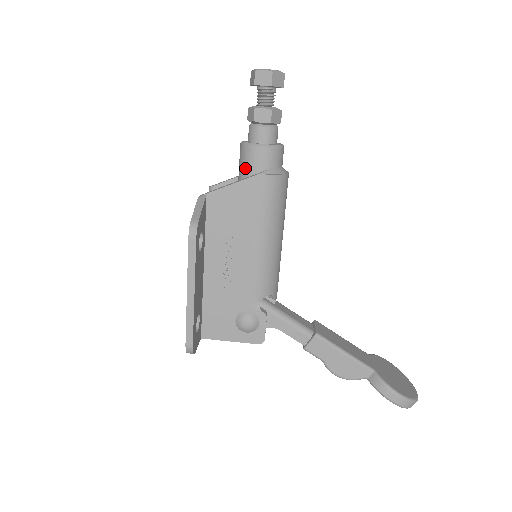
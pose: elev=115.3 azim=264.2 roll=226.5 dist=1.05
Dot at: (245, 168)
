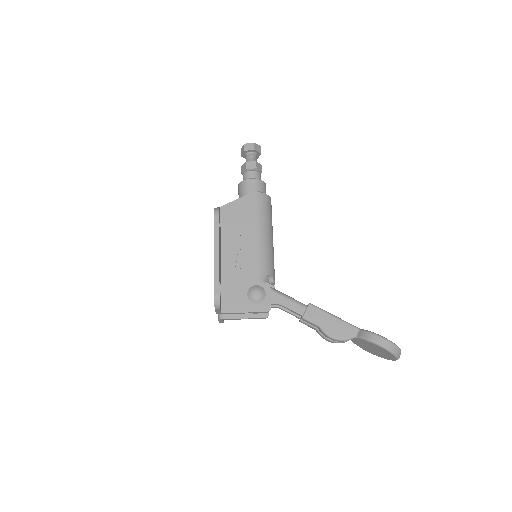
Dot at: (243, 194)
